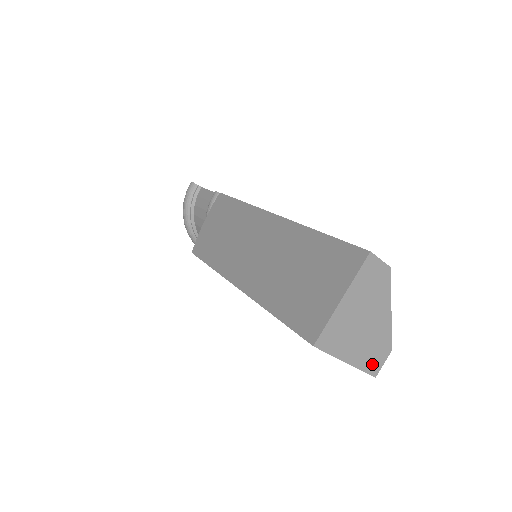
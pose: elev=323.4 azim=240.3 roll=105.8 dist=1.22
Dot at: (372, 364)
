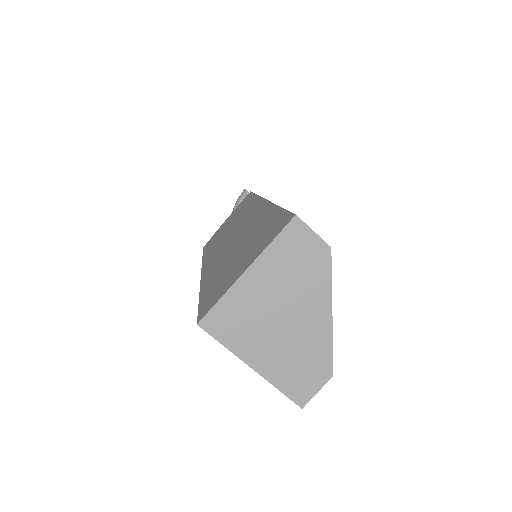
Dot at: (297, 385)
